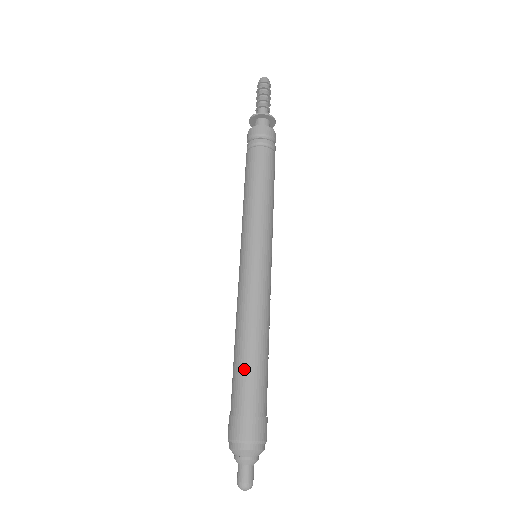
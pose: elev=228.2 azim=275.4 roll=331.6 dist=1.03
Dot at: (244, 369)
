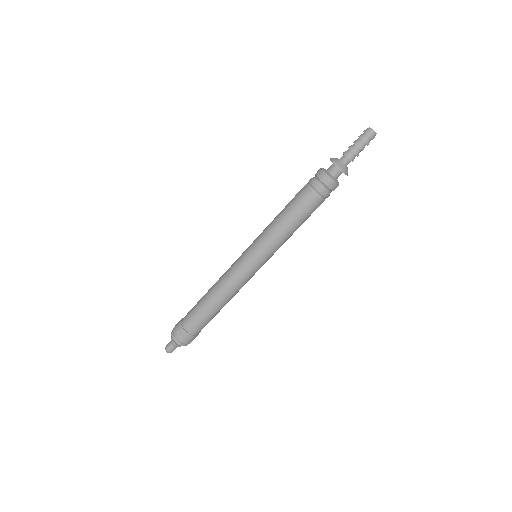
Dot at: (209, 318)
